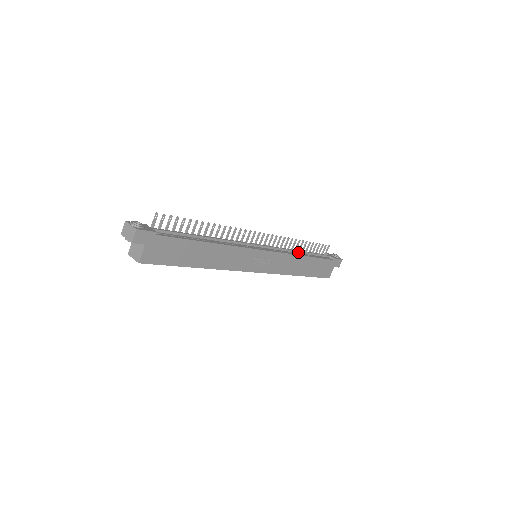
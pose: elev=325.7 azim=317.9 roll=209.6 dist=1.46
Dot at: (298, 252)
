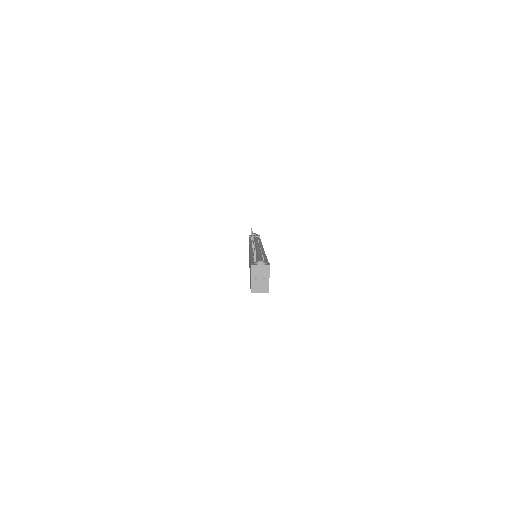
Dot at: occluded
